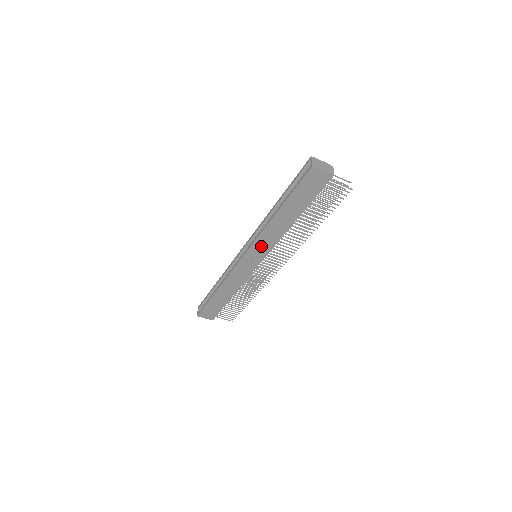
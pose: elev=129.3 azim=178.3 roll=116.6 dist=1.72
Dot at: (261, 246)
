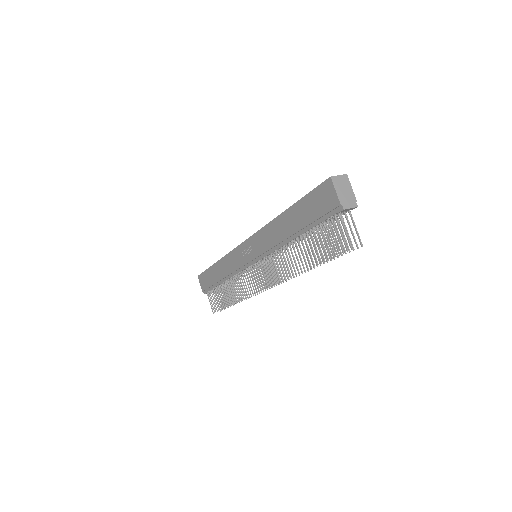
Dot at: (259, 243)
